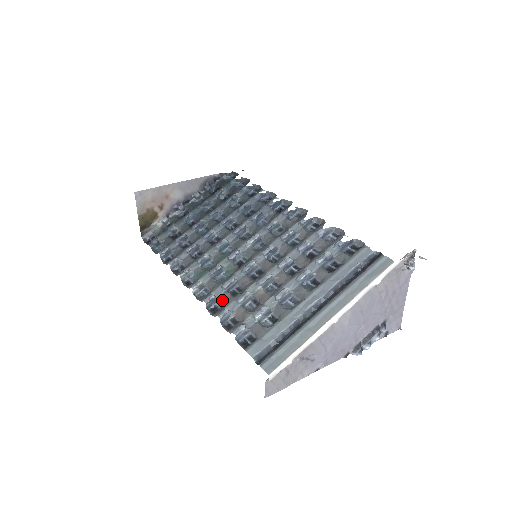
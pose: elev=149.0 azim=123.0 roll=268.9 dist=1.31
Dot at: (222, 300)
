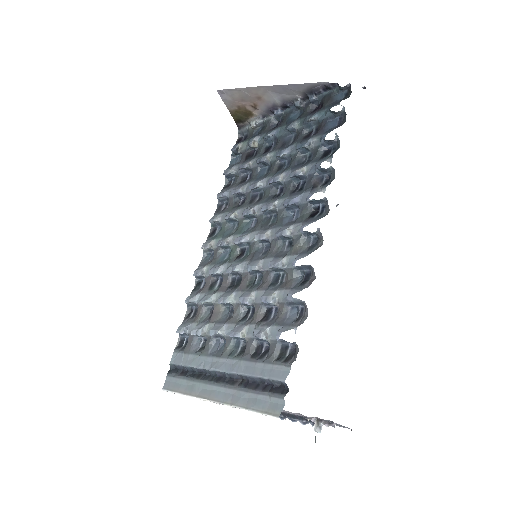
Dot at: (205, 282)
